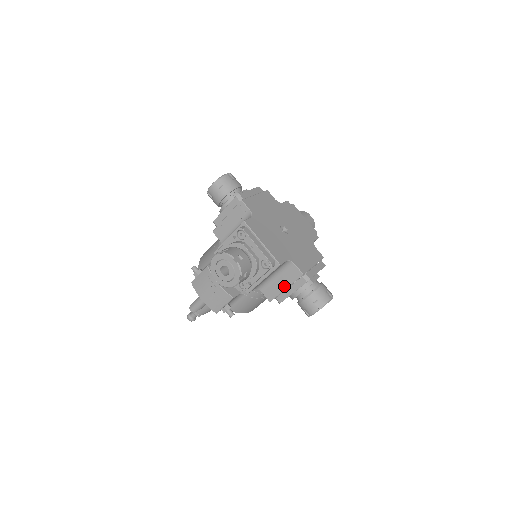
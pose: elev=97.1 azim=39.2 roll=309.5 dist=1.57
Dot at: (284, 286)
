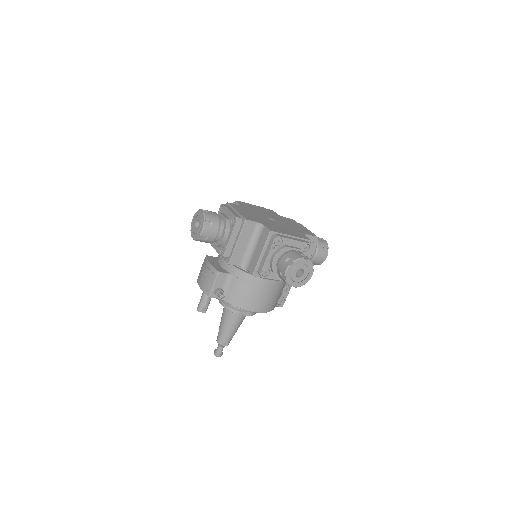
Dot at: (260, 252)
